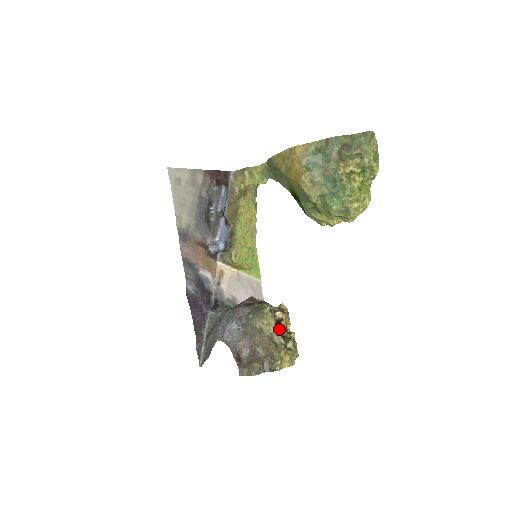
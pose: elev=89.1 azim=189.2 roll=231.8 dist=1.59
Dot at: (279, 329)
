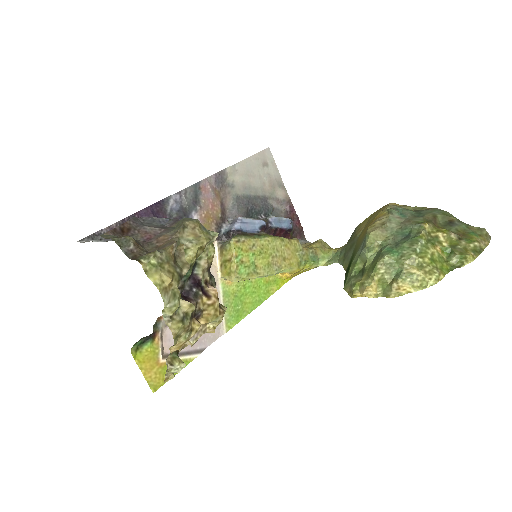
Dot at: (194, 291)
